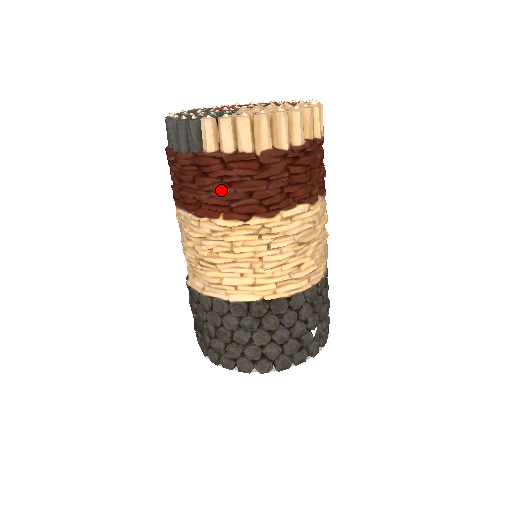
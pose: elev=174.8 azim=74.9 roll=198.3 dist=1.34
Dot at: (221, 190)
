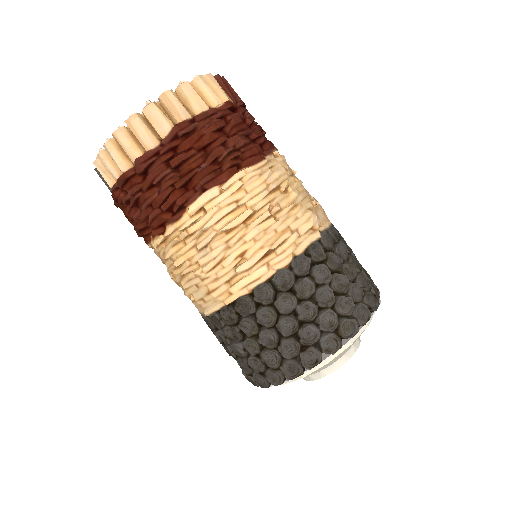
Dot at: (134, 215)
